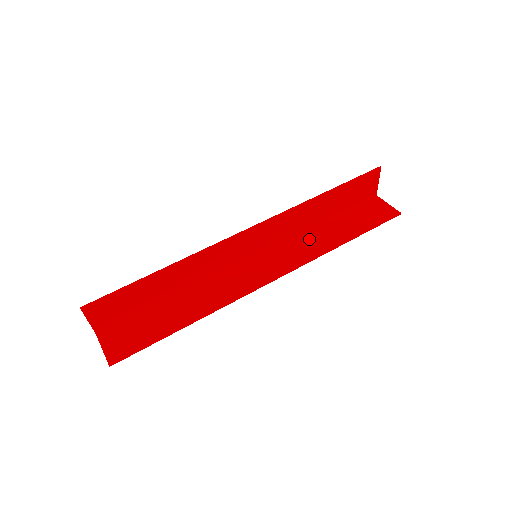
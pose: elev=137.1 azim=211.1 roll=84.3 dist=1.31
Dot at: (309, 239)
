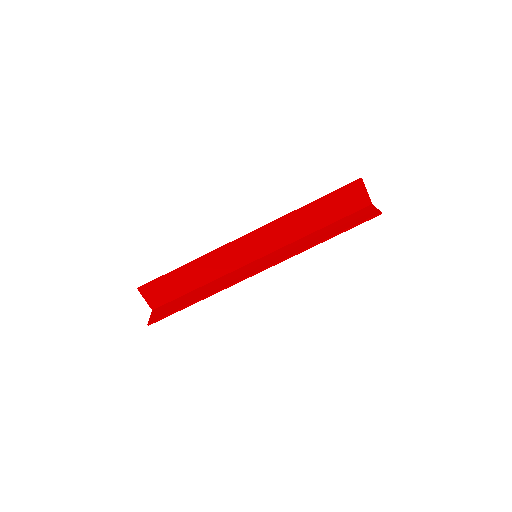
Dot at: (301, 242)
